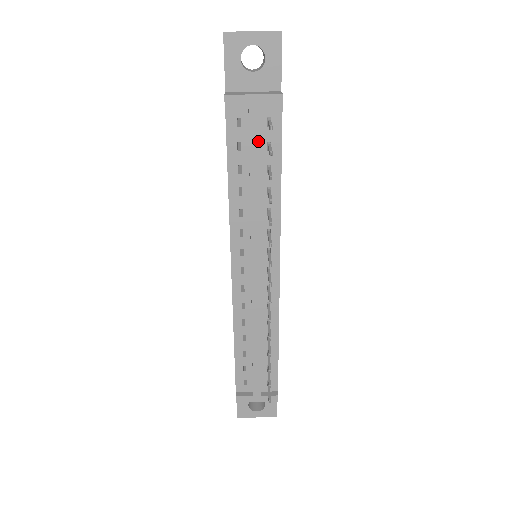
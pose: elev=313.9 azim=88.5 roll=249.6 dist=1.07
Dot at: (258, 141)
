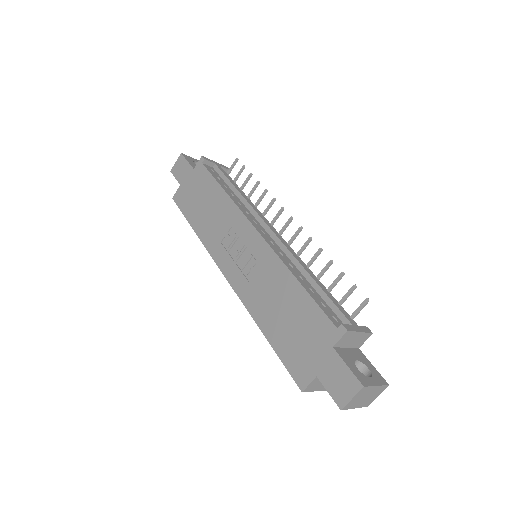
Dot at: (228, 176)
